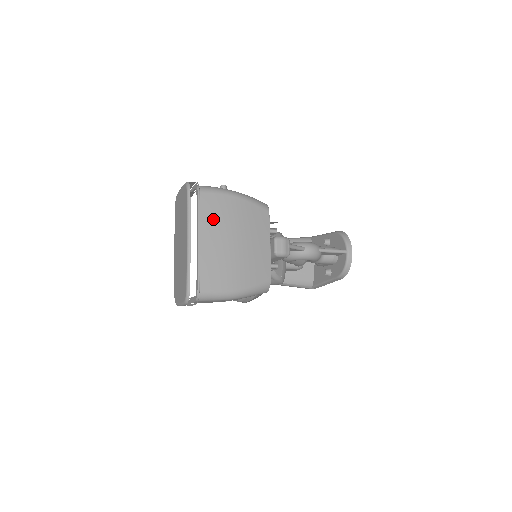
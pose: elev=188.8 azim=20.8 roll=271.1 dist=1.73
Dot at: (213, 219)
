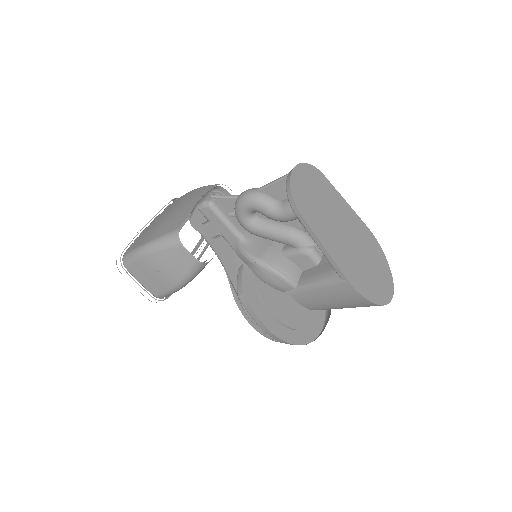
Dot at: occluded
